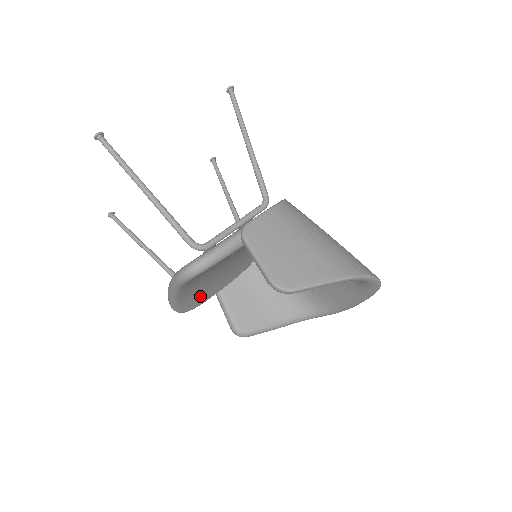
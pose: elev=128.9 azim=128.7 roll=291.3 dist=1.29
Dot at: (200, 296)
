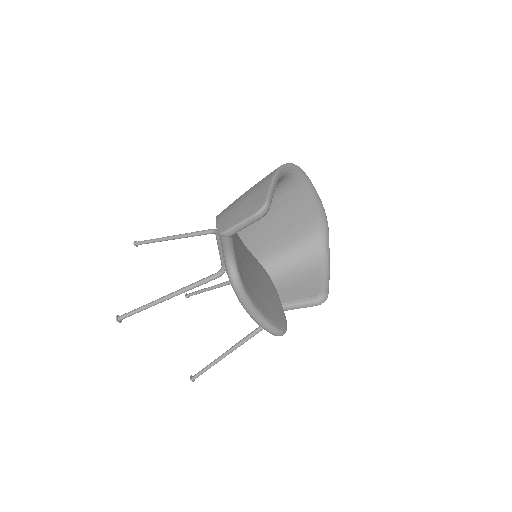
Dot at: (275, 311)
